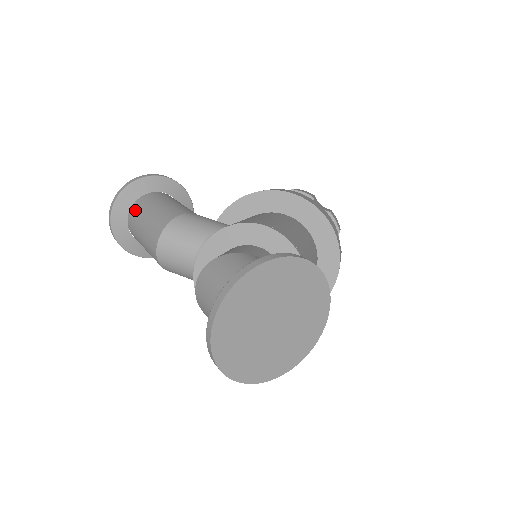
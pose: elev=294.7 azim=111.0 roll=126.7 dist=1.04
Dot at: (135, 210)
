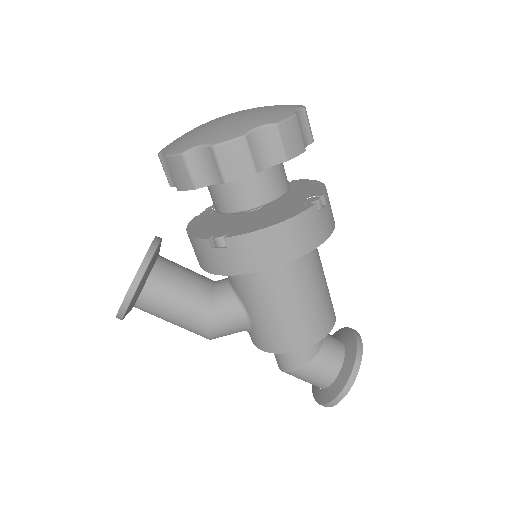
Dot at: occluded
